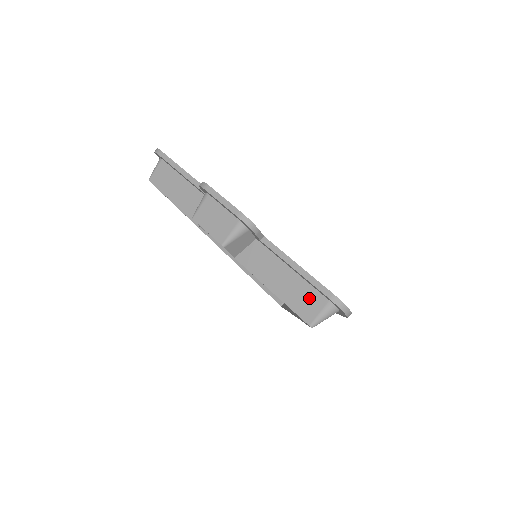
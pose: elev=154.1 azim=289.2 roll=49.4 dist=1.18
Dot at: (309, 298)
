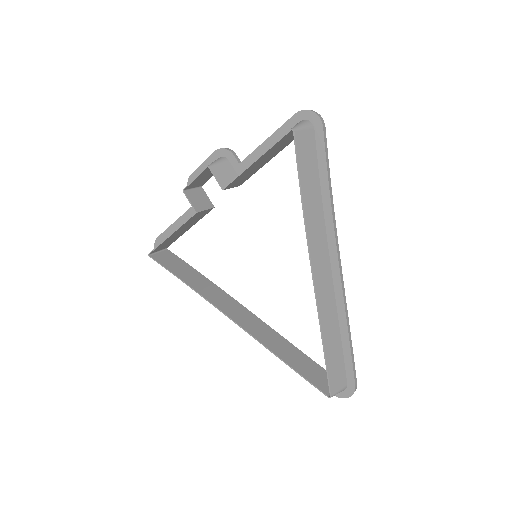
Dot at: occluded
